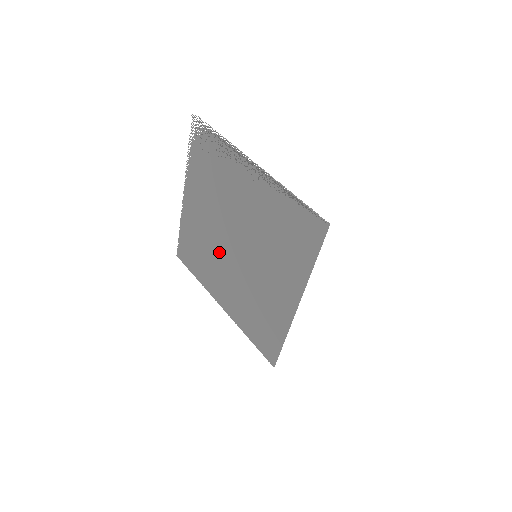
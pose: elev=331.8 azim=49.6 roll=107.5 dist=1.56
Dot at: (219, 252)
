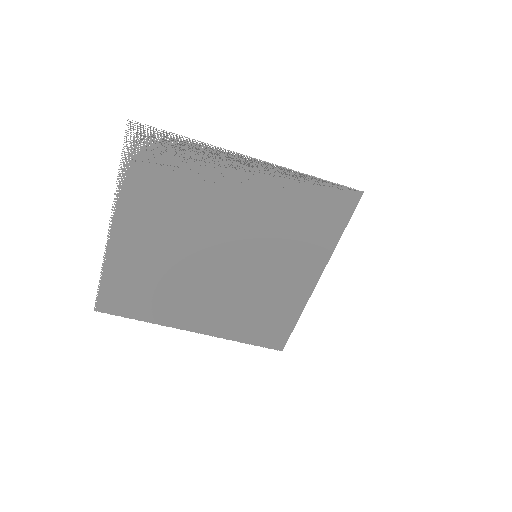
Dot at: (189, 274)
